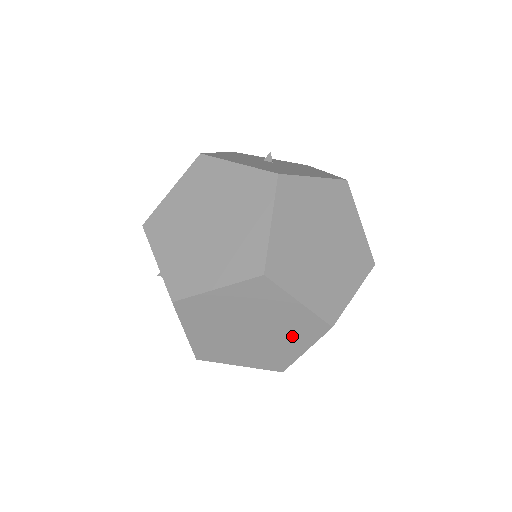
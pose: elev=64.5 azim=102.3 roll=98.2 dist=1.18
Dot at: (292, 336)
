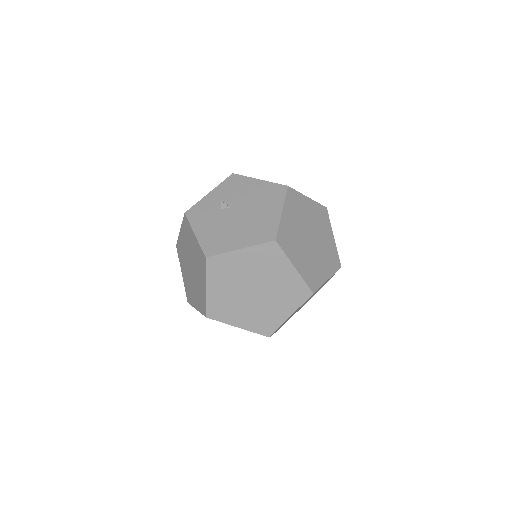
Dot at: occluded
